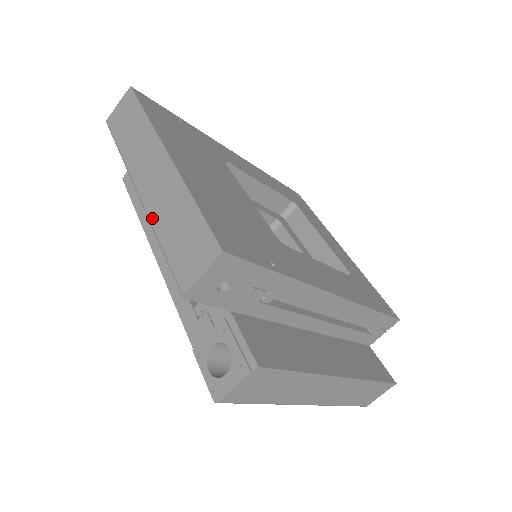
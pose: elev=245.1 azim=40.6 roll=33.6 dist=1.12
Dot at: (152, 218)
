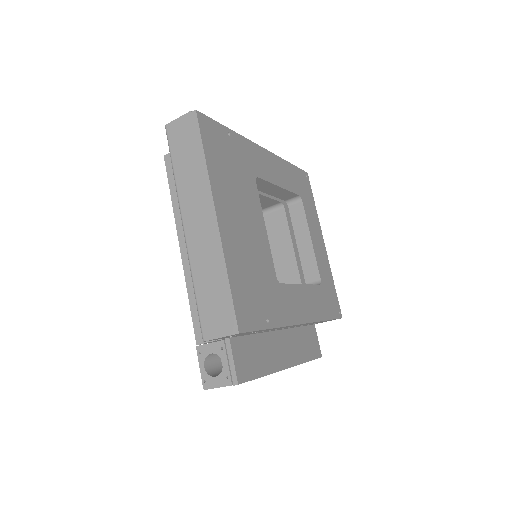
Dot at: (192, 263)
